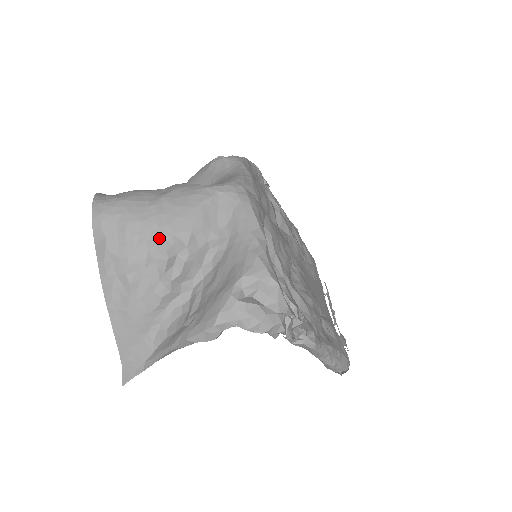
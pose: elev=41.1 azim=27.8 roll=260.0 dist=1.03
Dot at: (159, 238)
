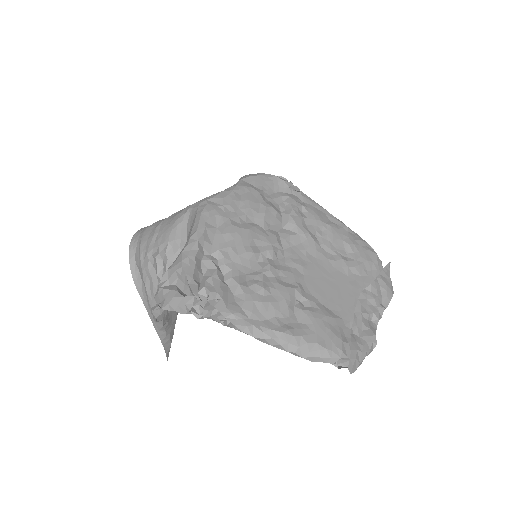
Dot at: (153, 250)
